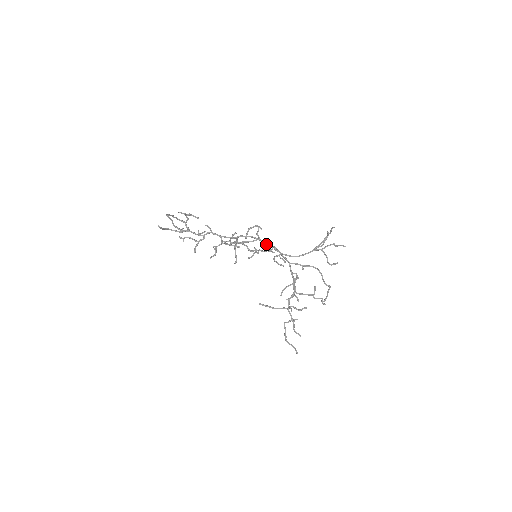
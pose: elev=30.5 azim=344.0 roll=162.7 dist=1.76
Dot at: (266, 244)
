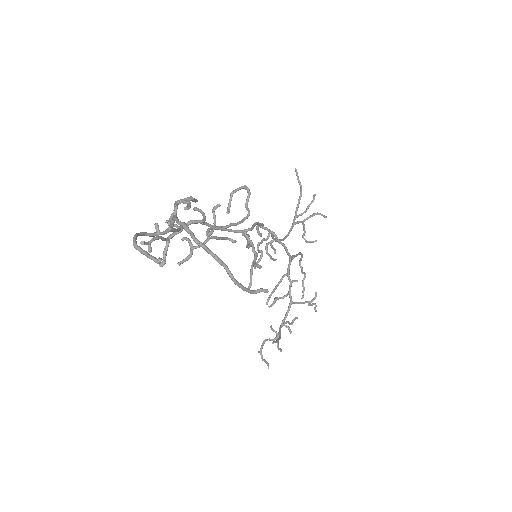
Dot at: (261, 227)
